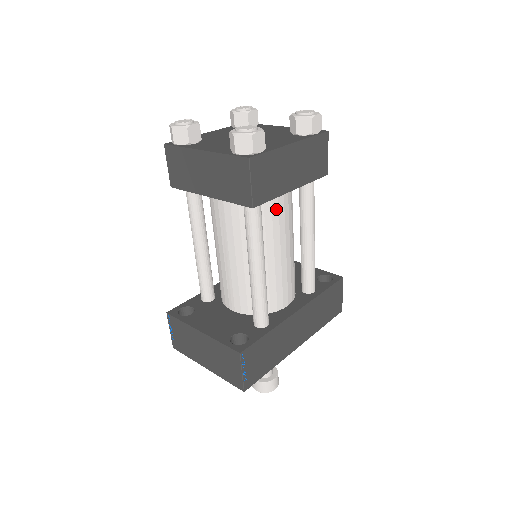
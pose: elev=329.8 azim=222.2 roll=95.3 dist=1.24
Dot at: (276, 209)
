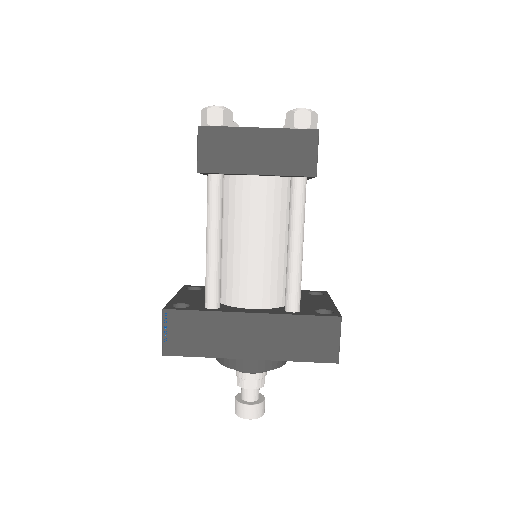
Dot at: (247, 195)
